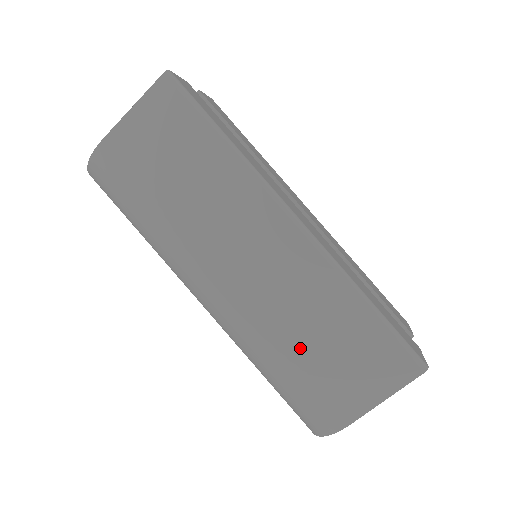
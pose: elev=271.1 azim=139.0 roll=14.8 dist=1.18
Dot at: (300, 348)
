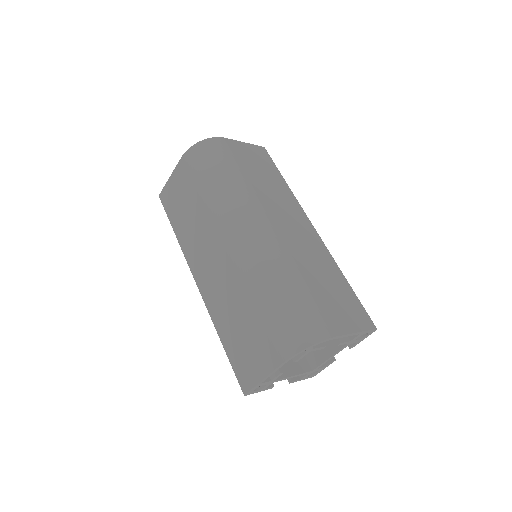
Dot at: (310, 278)
